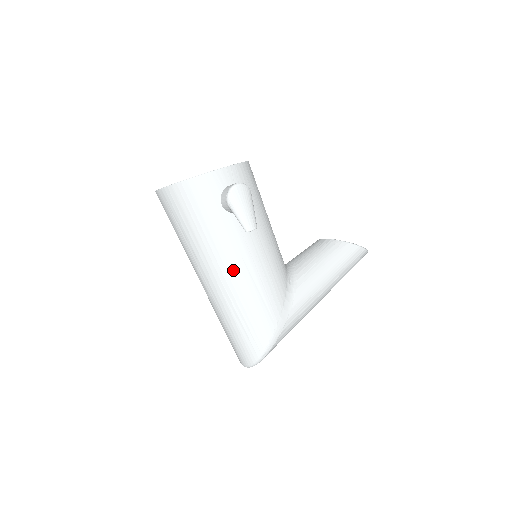
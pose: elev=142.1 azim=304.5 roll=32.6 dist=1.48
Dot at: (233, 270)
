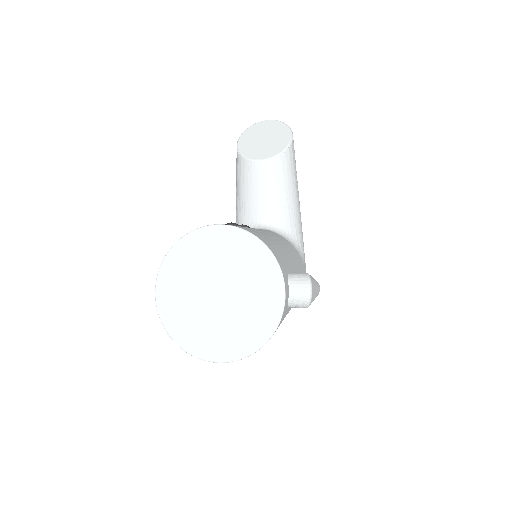
Dot at: occluded
